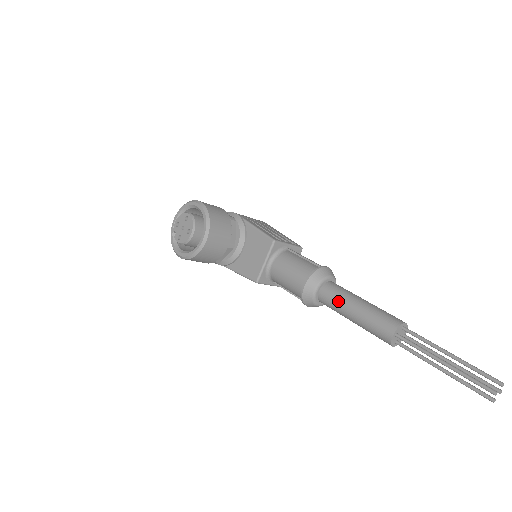
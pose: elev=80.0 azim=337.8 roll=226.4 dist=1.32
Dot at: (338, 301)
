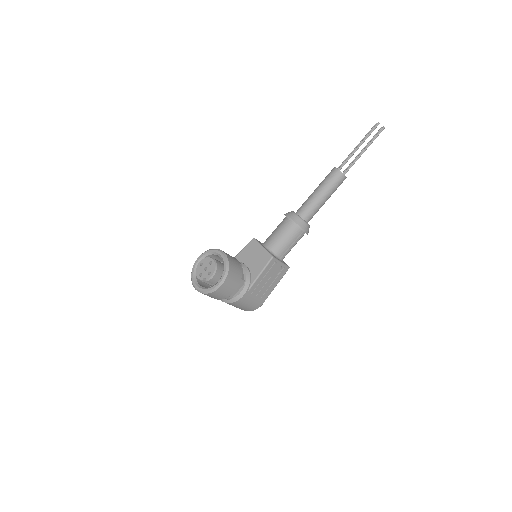
Dot at: (308, 202)
